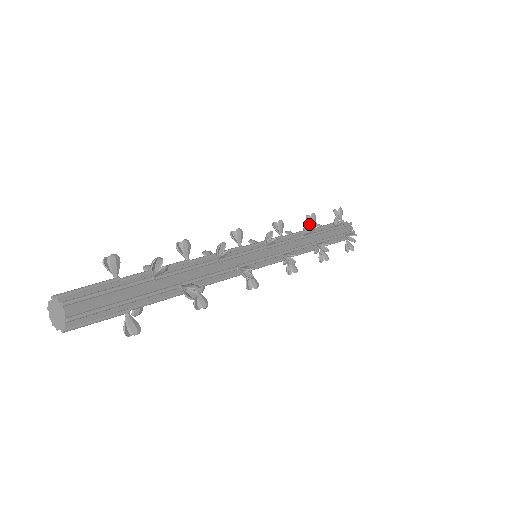
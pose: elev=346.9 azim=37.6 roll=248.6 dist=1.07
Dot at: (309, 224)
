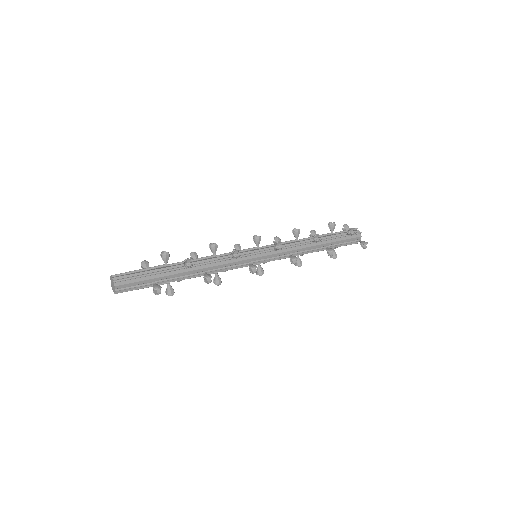
Dot at: occluded
